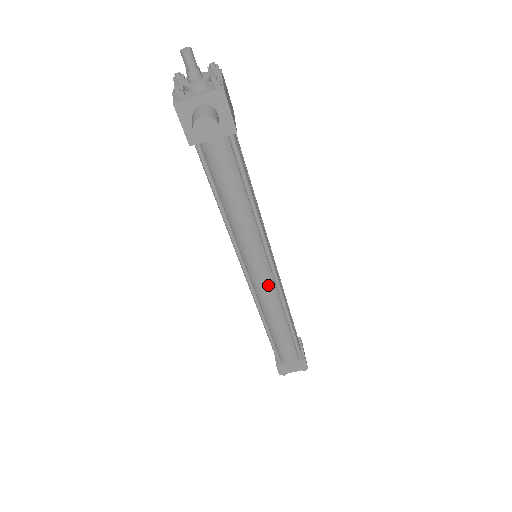
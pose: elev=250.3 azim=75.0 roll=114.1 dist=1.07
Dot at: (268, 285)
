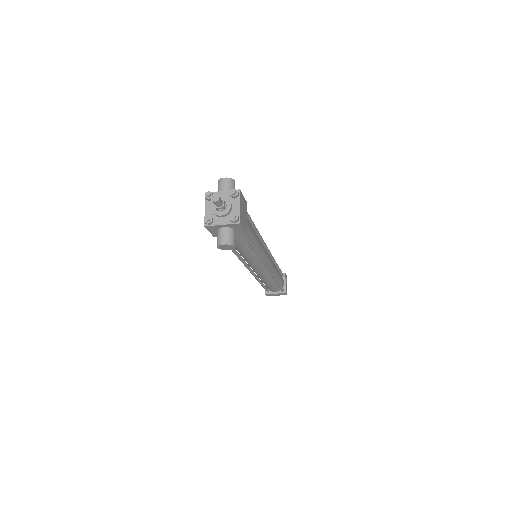
Dot at: (263, 271)
